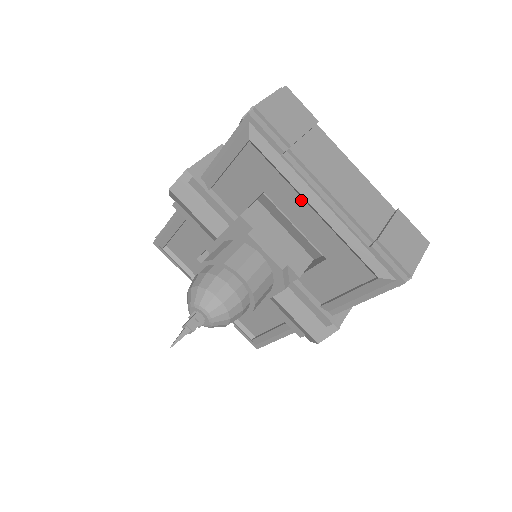
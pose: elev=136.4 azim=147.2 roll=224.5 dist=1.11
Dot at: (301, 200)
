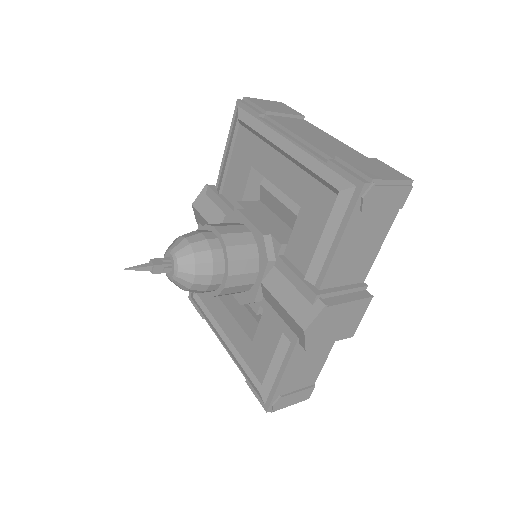
Dot at: (274, 152)
